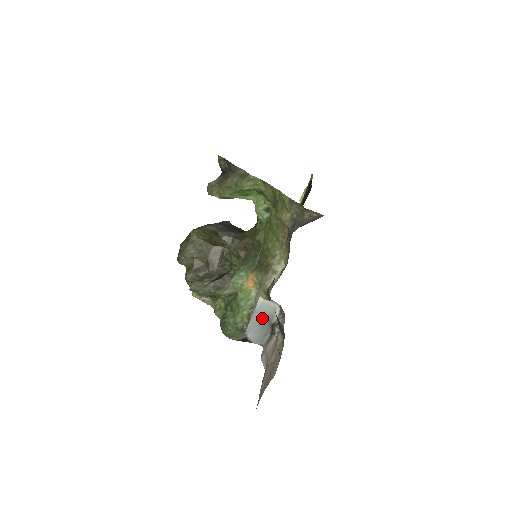
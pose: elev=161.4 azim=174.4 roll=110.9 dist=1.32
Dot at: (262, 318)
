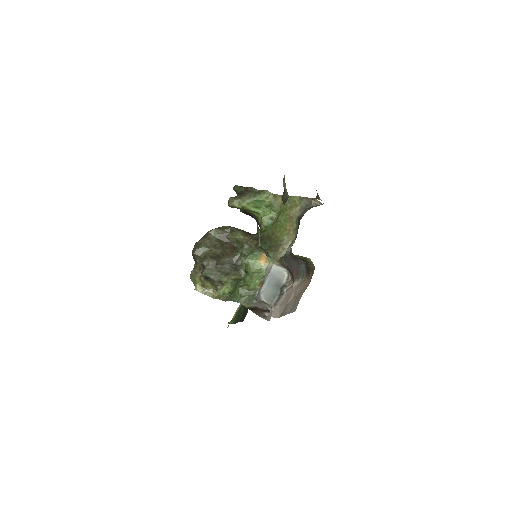
Dot at: (274, 281)
